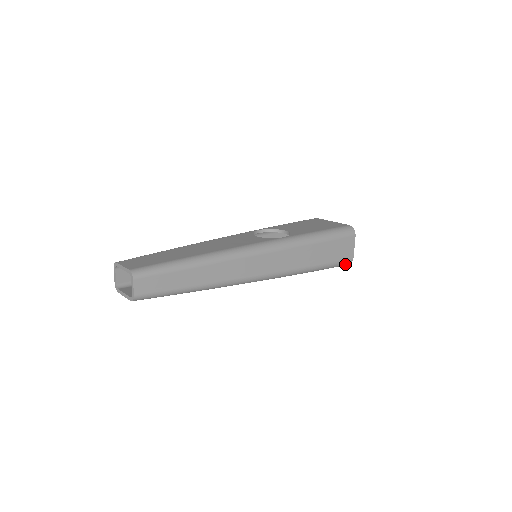
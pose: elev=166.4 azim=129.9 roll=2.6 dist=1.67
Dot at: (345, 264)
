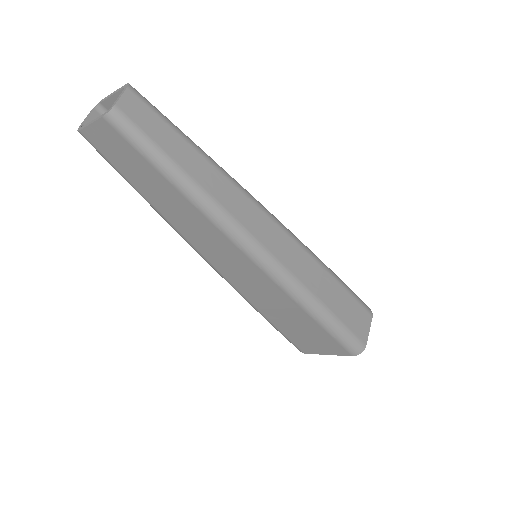
Dot at: (355, 347)
